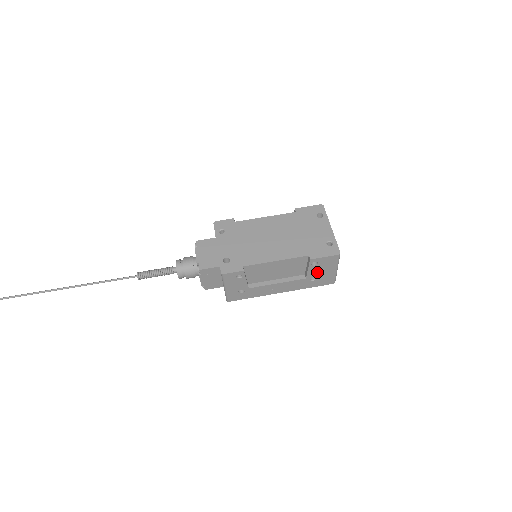
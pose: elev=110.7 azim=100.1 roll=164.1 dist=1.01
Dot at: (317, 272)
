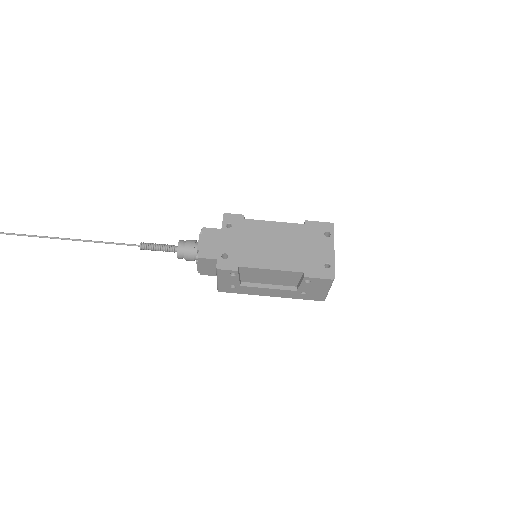
Dot at: (309, 288)
